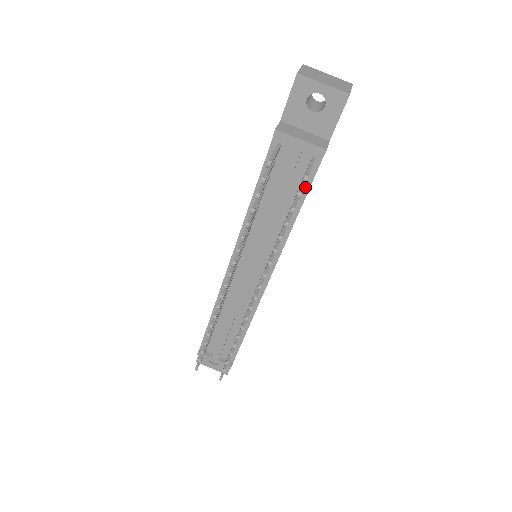
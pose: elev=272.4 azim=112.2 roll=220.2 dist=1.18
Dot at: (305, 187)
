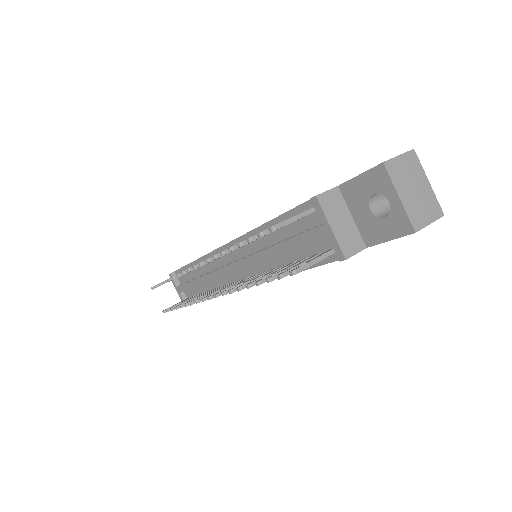
Dot at: occluded
